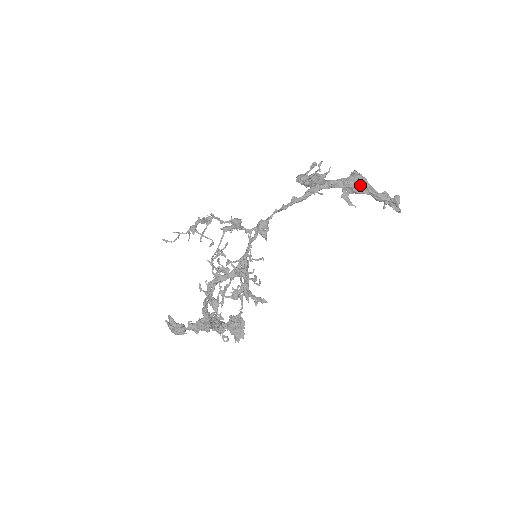
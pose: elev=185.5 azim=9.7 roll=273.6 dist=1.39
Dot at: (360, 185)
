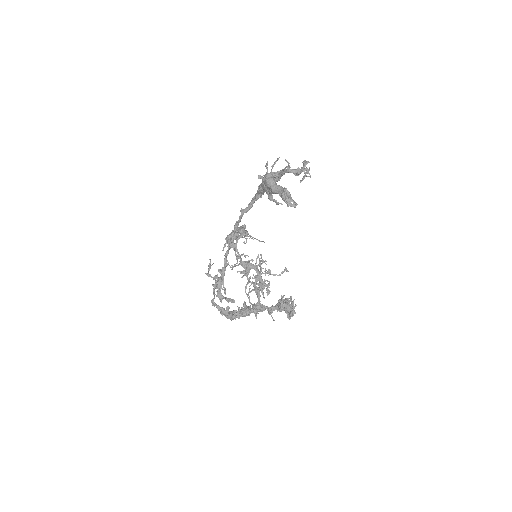
Dot at: (268, 187)
